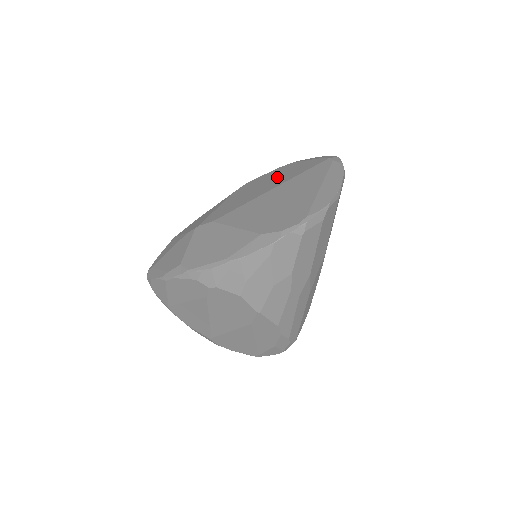
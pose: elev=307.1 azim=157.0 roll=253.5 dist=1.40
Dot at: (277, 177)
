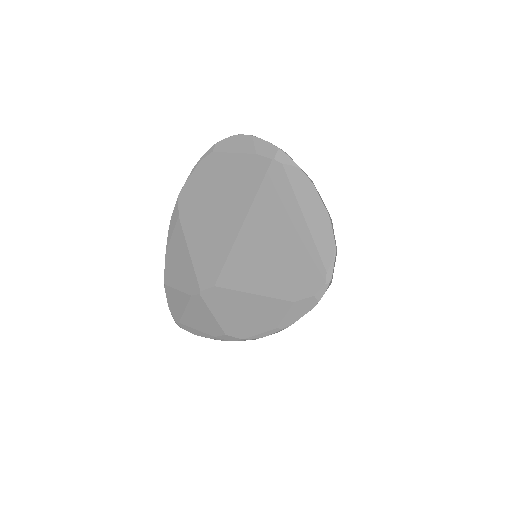
Dot at: (222, 194)
